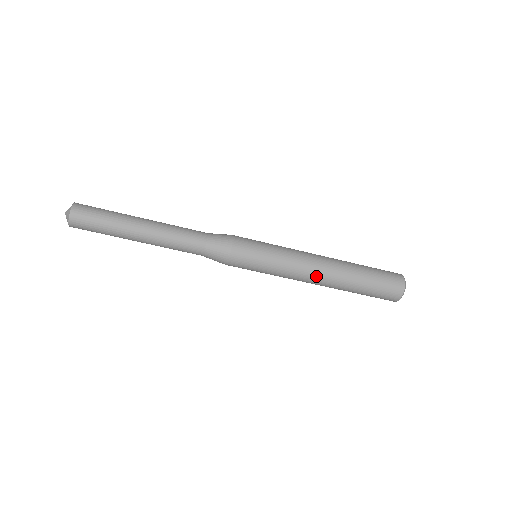
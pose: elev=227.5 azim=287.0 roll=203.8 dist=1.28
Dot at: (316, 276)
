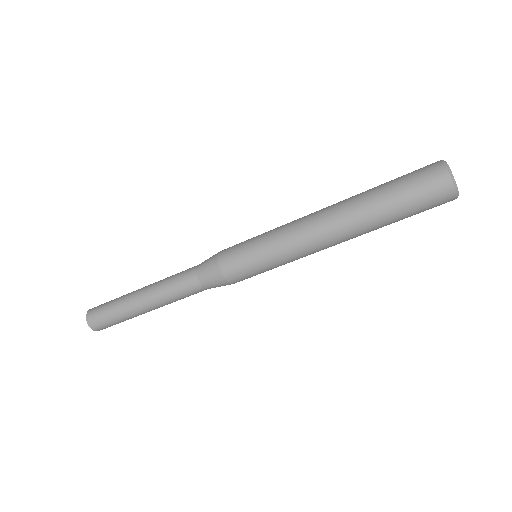
Dot at: (328, 244)
